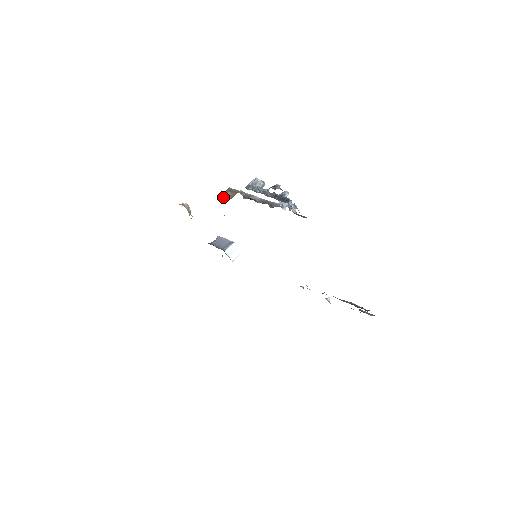
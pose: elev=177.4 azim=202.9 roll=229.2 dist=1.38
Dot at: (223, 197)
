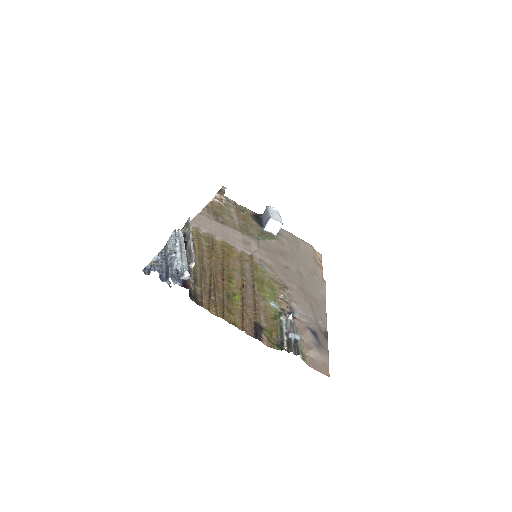
Dot at: occluded
